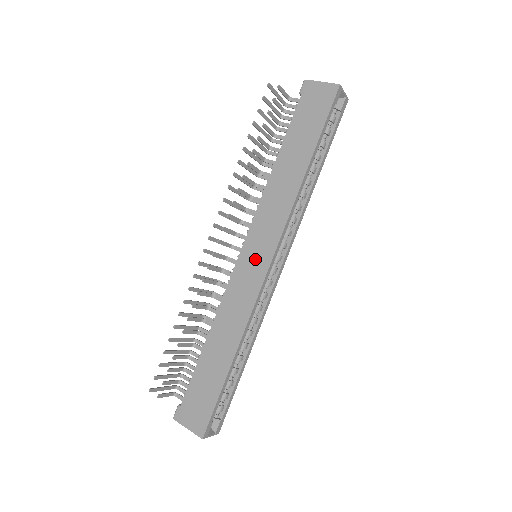
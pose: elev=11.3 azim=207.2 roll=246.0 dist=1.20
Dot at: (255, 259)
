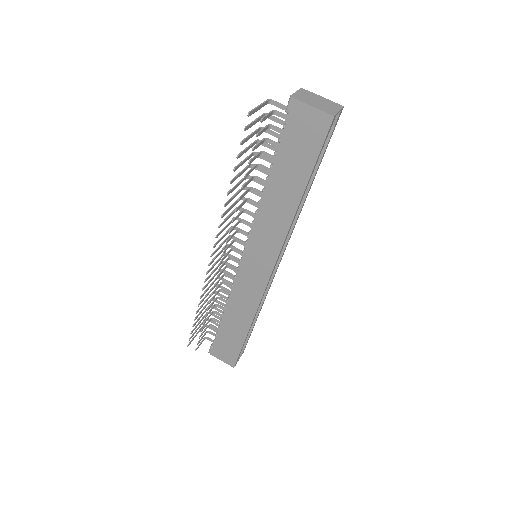
Dot at: (256, 268)
